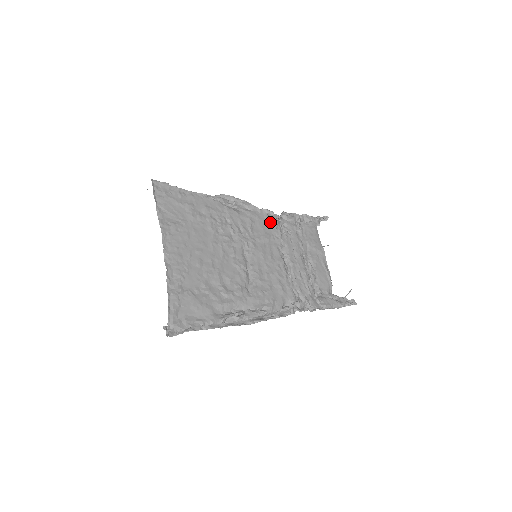
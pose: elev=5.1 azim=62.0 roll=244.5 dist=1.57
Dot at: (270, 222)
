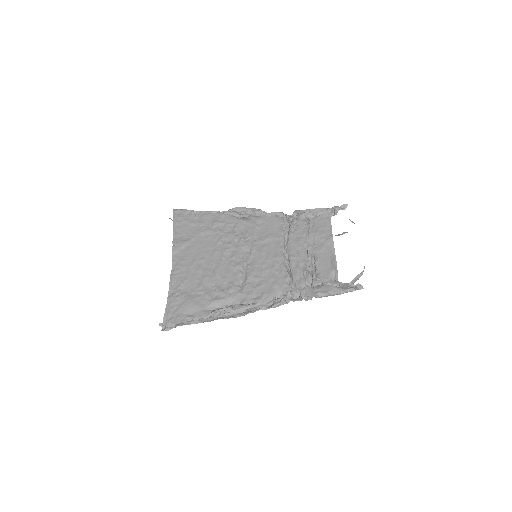
Dot at: (277, 223)
